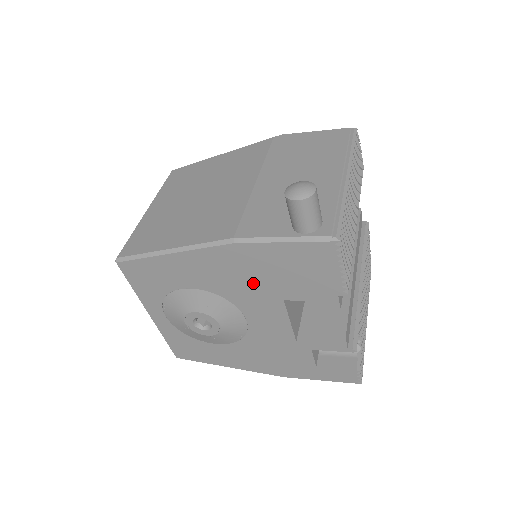
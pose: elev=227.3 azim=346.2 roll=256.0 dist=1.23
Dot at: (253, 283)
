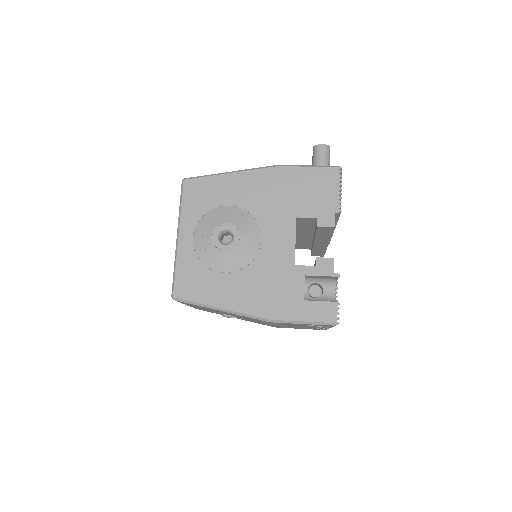
Dot at: (279, 201)
